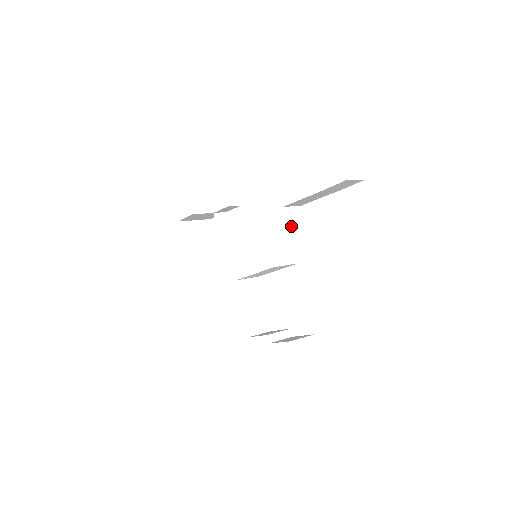
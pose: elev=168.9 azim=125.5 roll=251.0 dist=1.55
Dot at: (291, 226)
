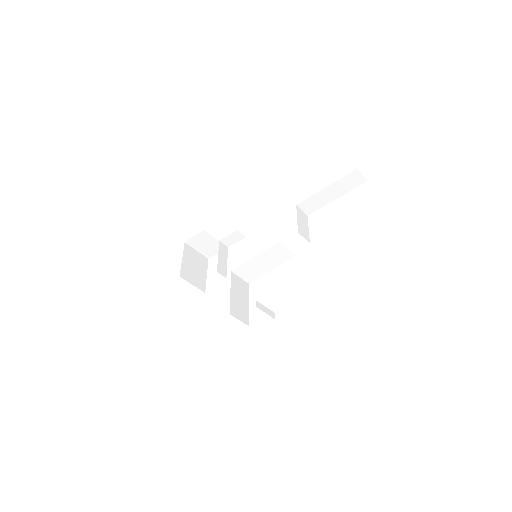
Dot at: (300, 219)
